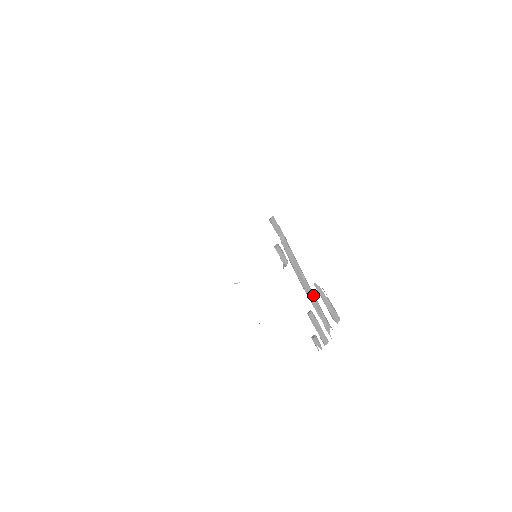
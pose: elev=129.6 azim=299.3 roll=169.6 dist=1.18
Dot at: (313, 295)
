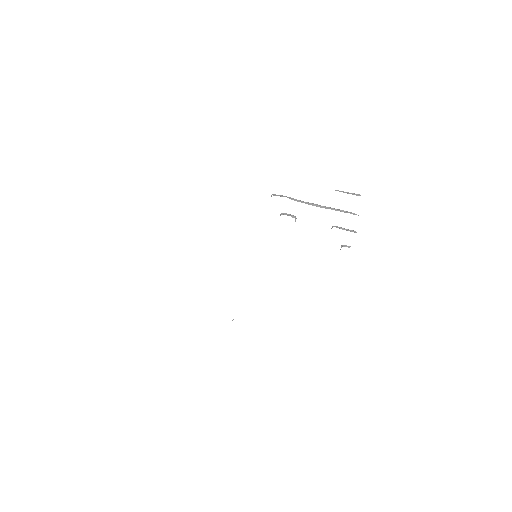
Dot at: (332, 208)
